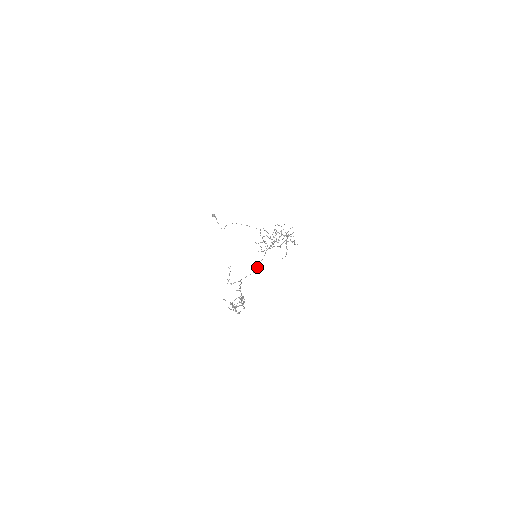
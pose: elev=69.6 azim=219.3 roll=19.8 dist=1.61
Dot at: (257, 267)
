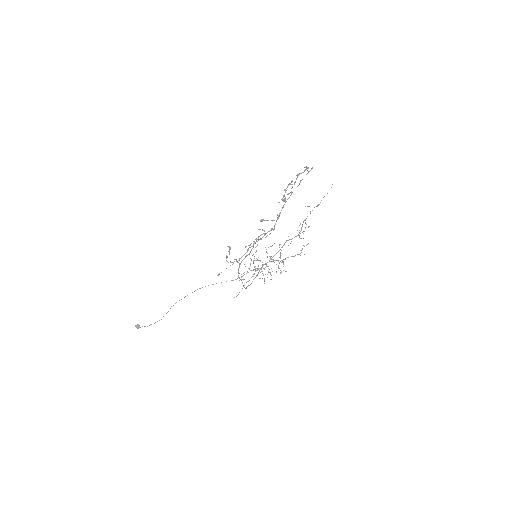
Dot at: (246, 287)
